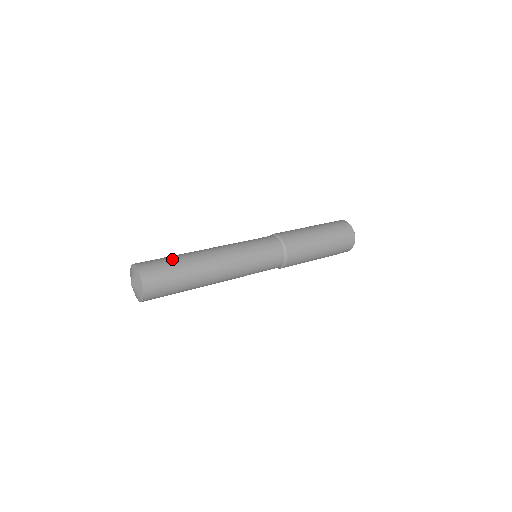
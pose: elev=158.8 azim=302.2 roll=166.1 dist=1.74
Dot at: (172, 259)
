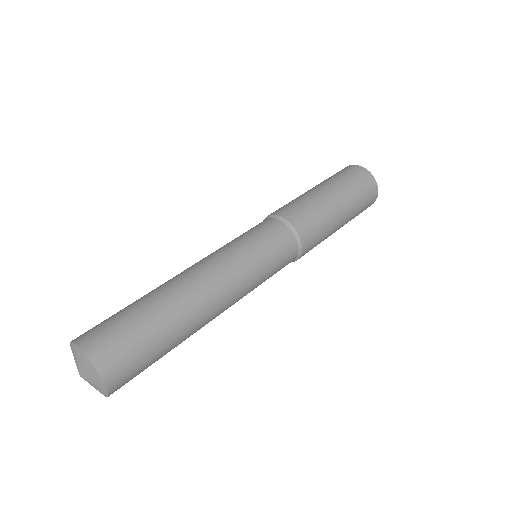
Dot at: (157, 342)
